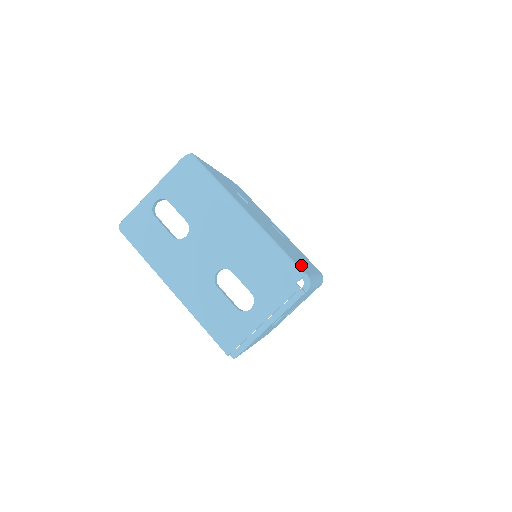
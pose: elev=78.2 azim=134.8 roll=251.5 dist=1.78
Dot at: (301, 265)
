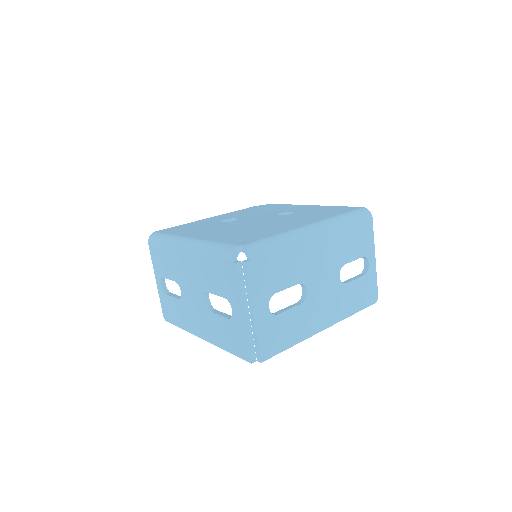
Dot at: (254, 237)
